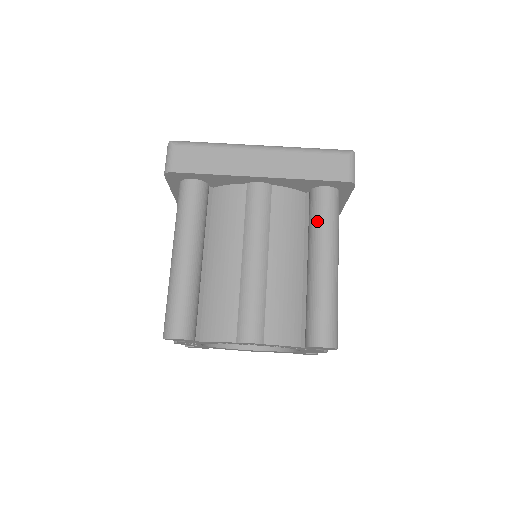
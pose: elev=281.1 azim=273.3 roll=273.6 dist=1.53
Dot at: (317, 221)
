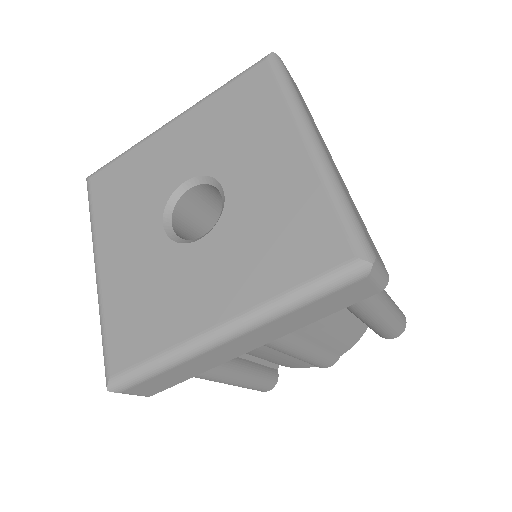
Dot at: occluded
